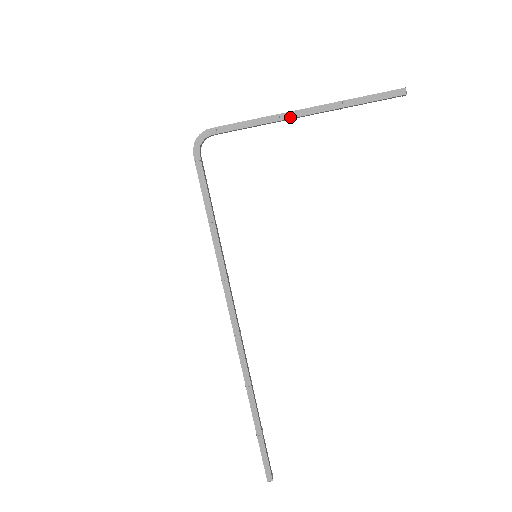
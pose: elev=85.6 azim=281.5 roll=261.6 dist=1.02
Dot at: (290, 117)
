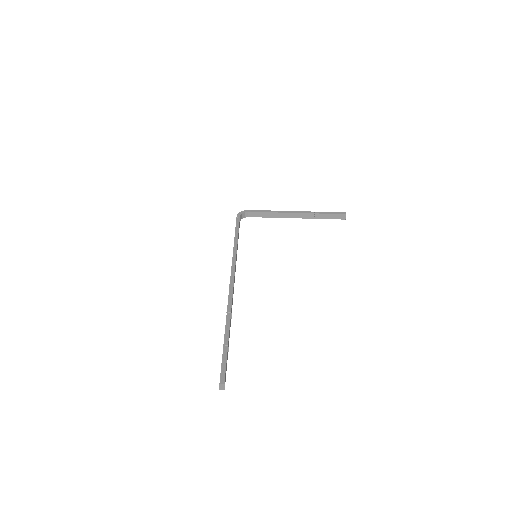
Dot at: (288, 212)
